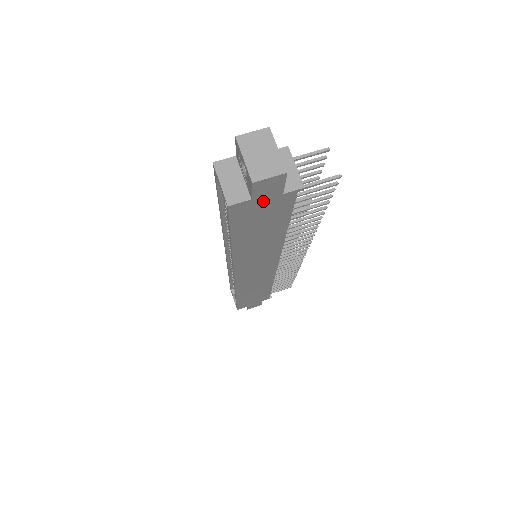
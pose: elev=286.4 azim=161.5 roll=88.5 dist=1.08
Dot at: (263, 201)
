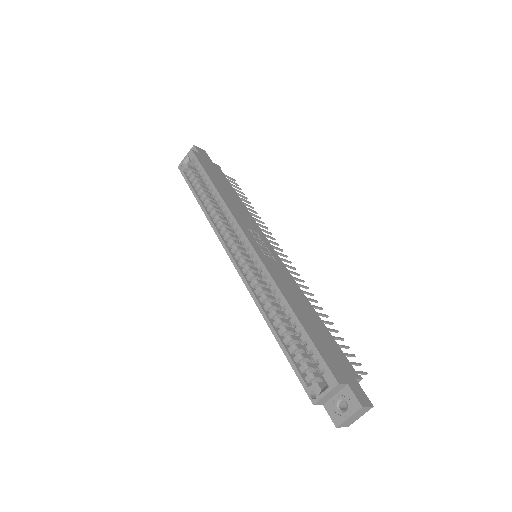
Dot at: occluded
